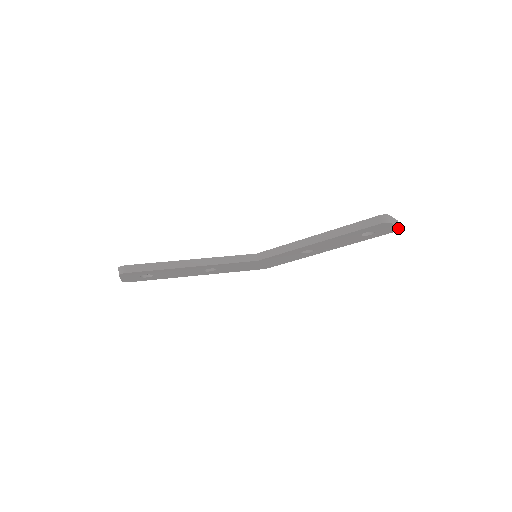
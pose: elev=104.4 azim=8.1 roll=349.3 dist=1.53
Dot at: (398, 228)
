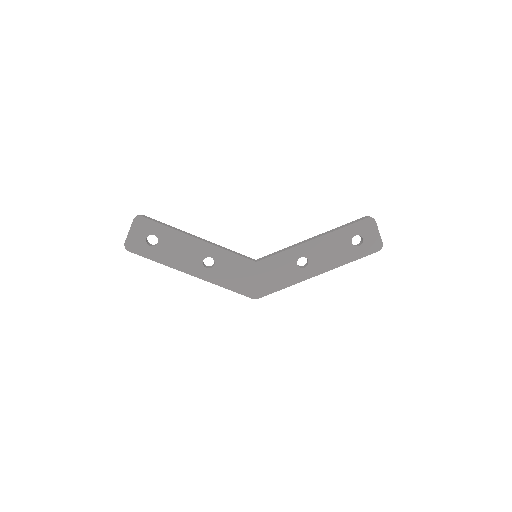
Dot at: (381, 242)
